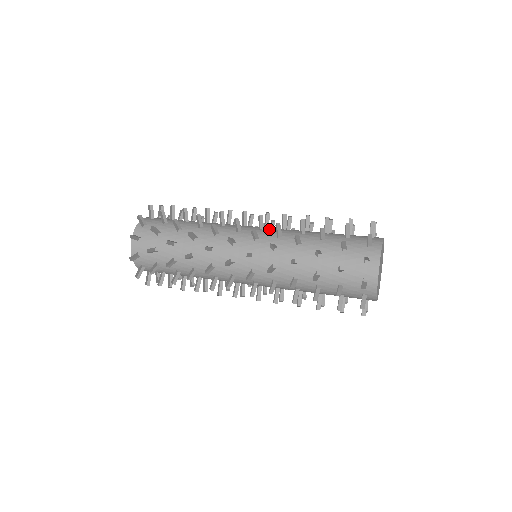
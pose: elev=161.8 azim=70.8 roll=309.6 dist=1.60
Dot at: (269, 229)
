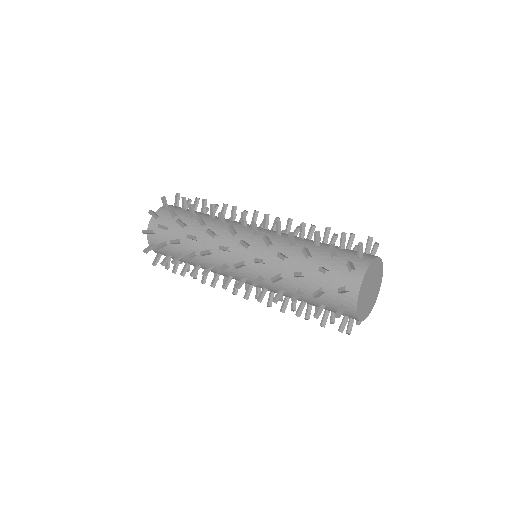
Dot at: occluded
